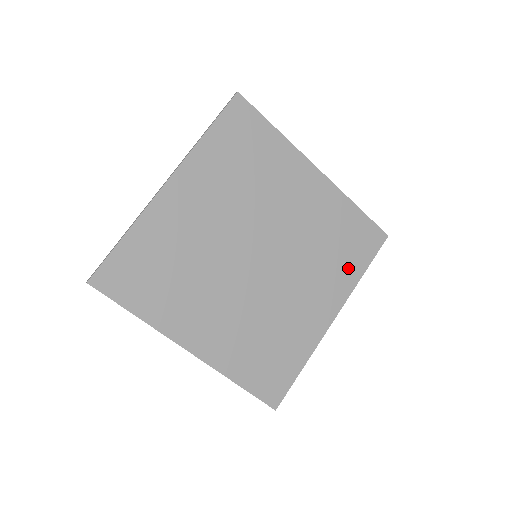
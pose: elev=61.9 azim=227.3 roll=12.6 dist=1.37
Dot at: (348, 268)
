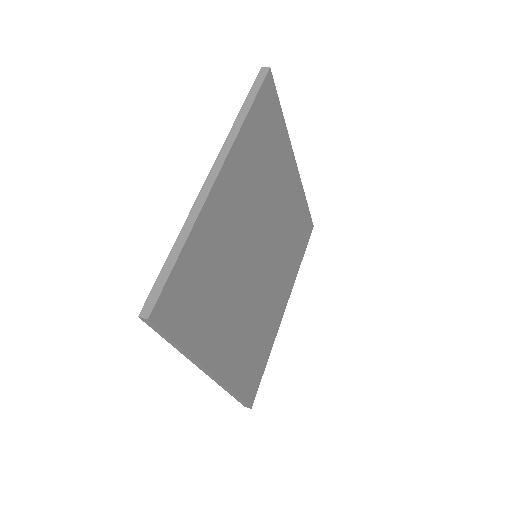
Dot at: (296, 259)
